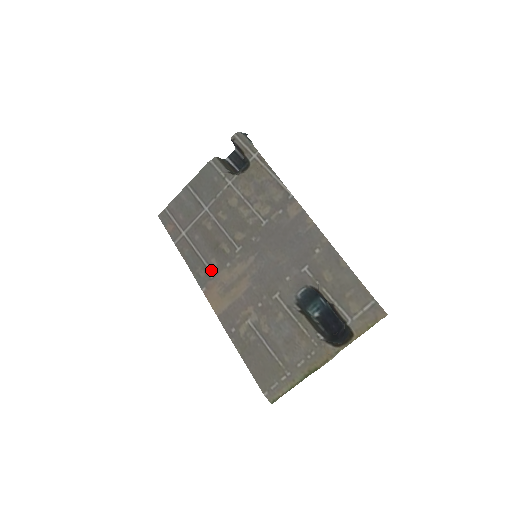
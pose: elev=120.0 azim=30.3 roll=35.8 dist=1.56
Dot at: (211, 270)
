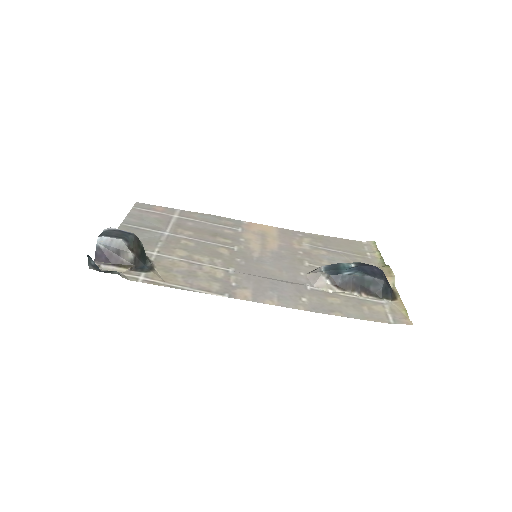
Dot at: (234, 229)
